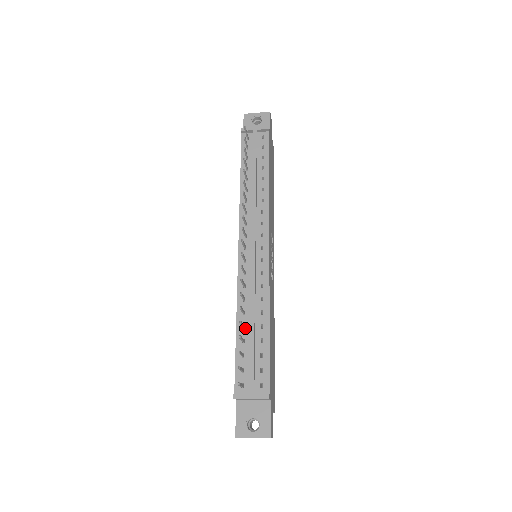
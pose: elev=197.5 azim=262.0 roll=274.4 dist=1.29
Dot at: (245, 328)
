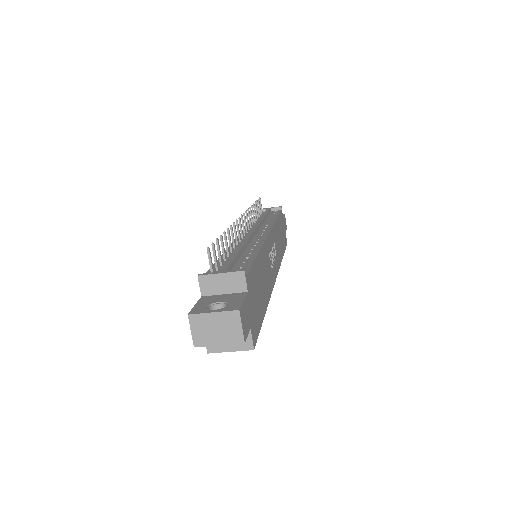
Dot at: occluded
